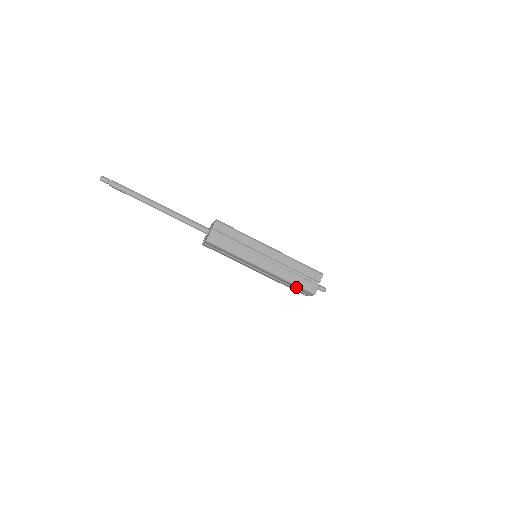
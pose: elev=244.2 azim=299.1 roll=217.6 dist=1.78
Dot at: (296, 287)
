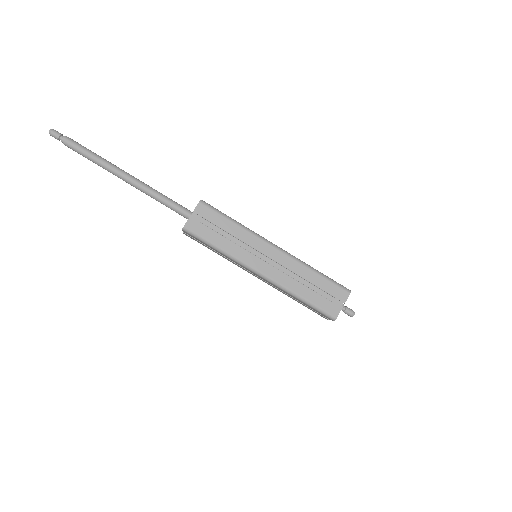
Dot at: (309, 306)
